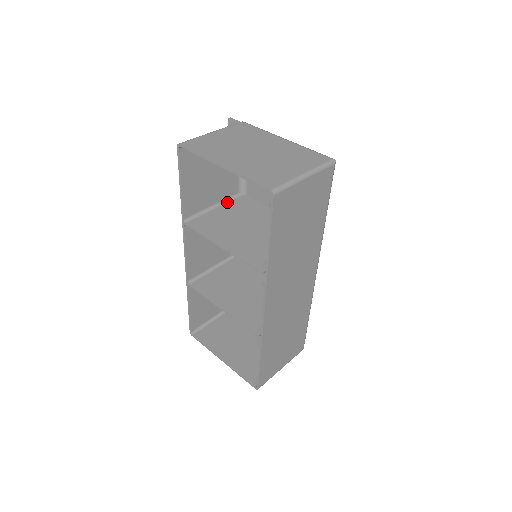
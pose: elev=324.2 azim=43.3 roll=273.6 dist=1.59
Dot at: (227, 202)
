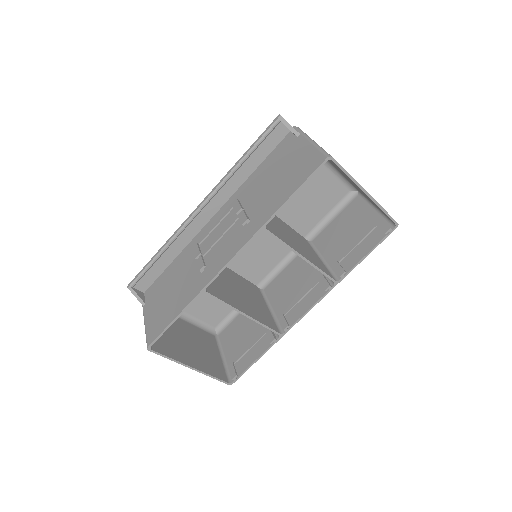
Dot at: occluded
